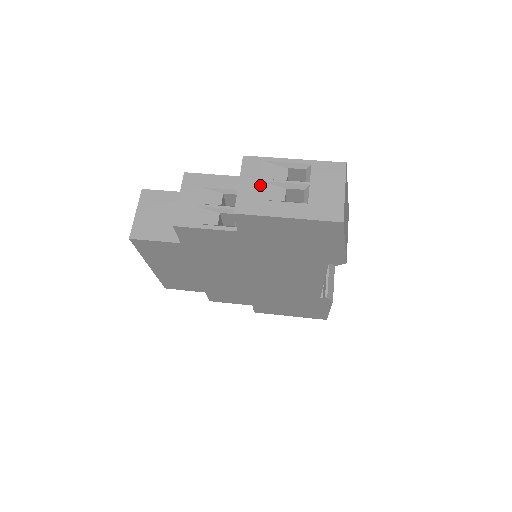
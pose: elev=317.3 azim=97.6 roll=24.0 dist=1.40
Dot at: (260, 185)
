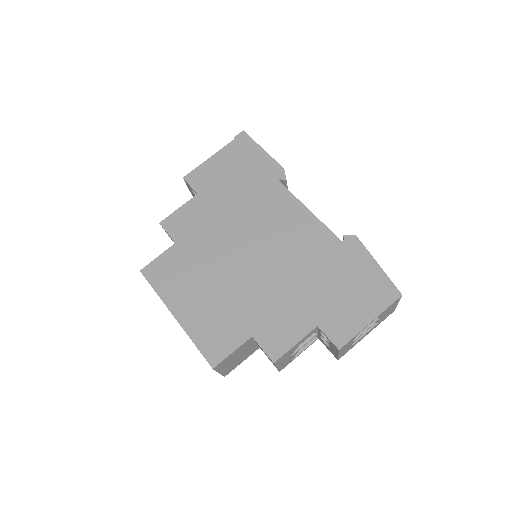
Dot at: occluded
